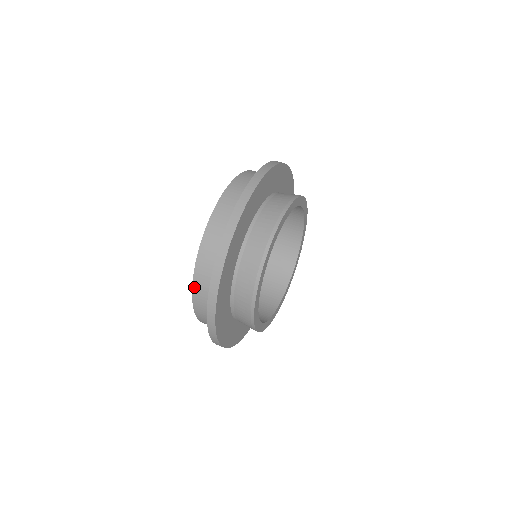
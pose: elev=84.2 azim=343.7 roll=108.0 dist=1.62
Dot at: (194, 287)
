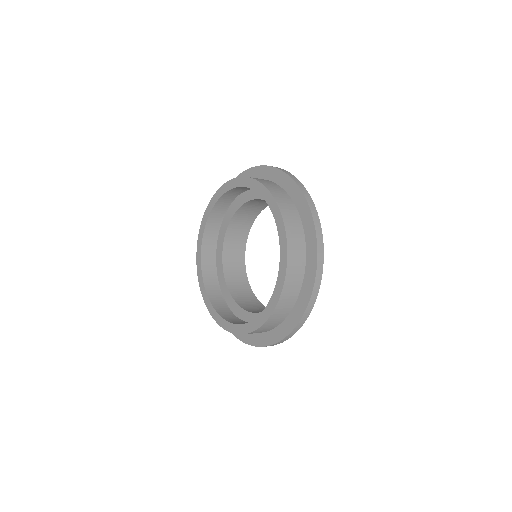
Dot at: occluded
